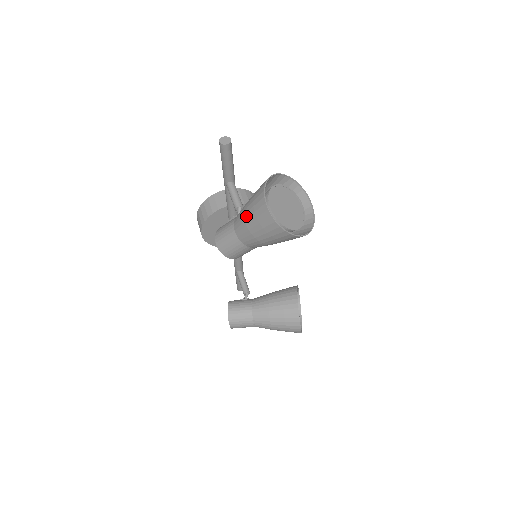
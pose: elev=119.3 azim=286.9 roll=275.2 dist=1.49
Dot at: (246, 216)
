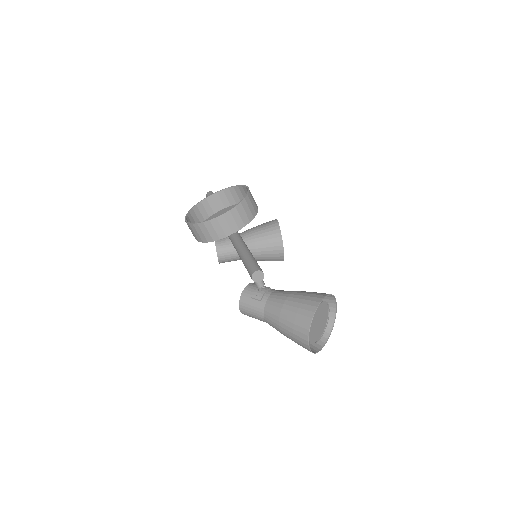
Dot at: (283, 333)
